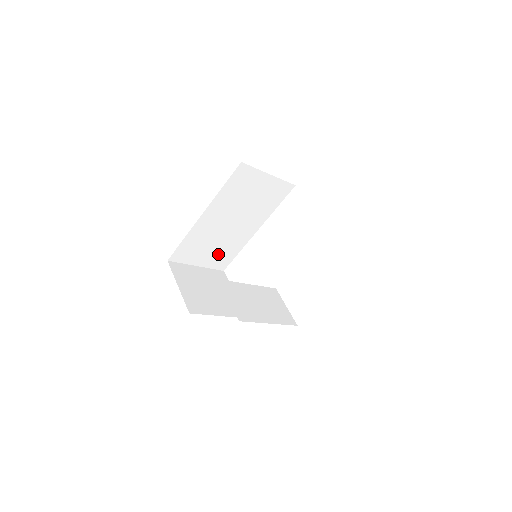
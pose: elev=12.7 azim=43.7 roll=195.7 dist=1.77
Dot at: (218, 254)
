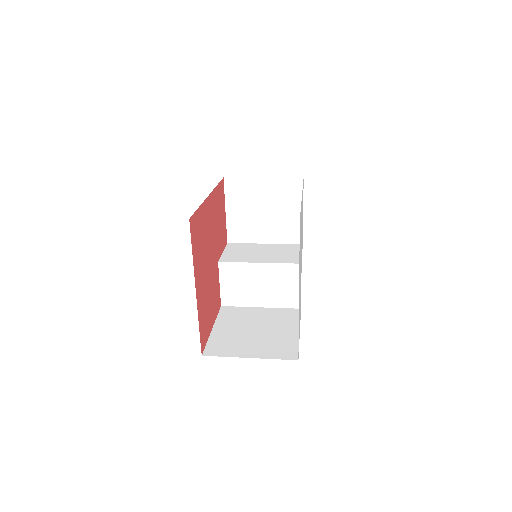
Dot at: occluded
